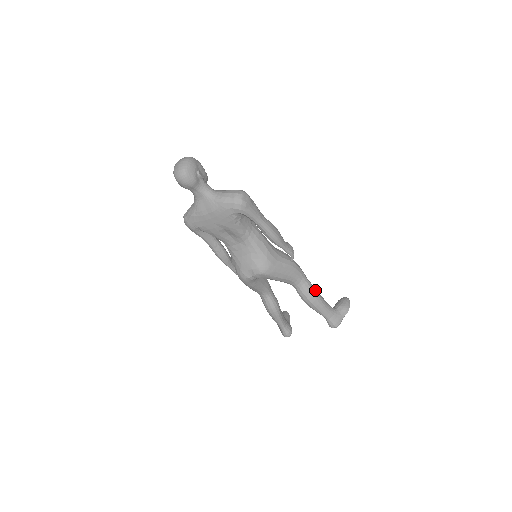
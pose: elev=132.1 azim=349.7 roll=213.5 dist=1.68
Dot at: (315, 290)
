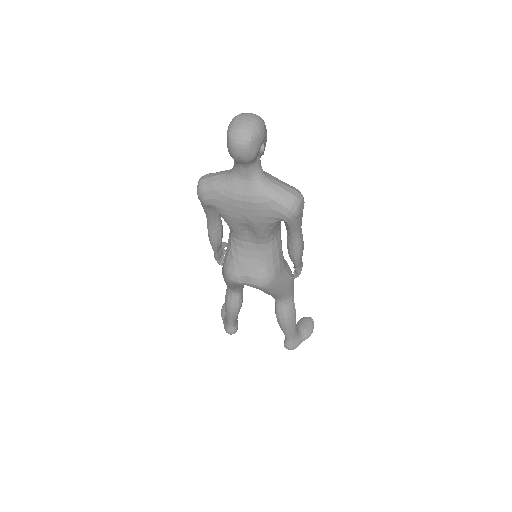
Dot at: (295, 311)
